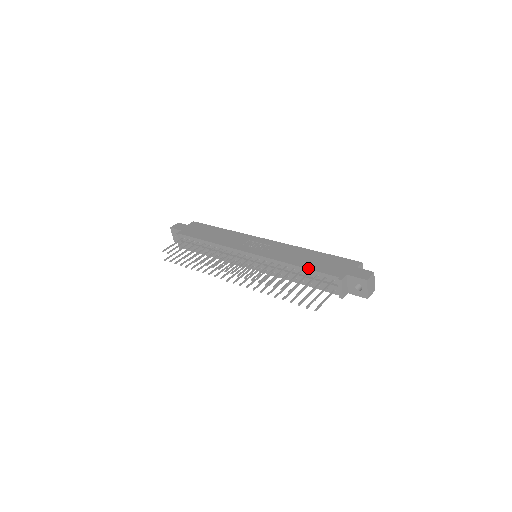
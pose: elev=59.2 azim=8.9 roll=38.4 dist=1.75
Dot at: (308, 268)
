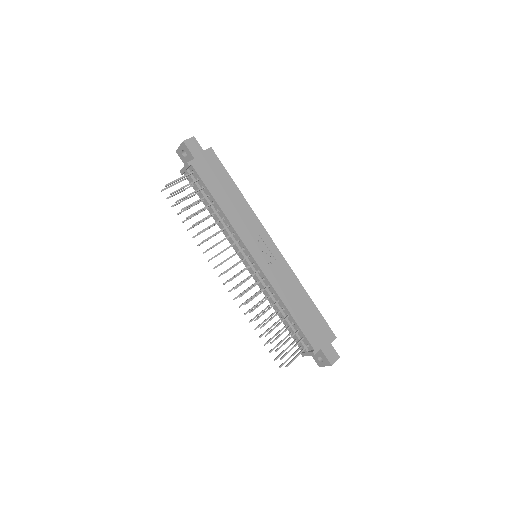
Dot at: (296, 321)
